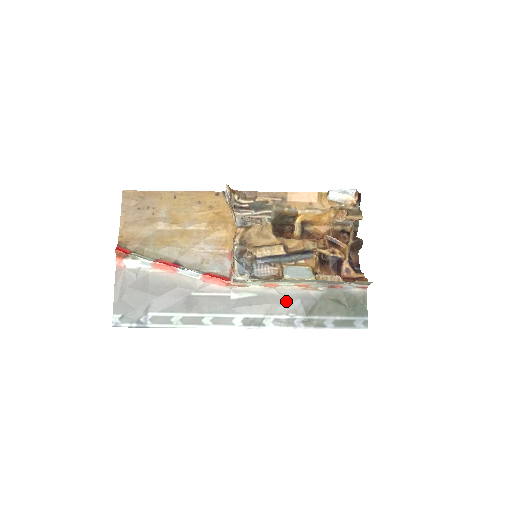
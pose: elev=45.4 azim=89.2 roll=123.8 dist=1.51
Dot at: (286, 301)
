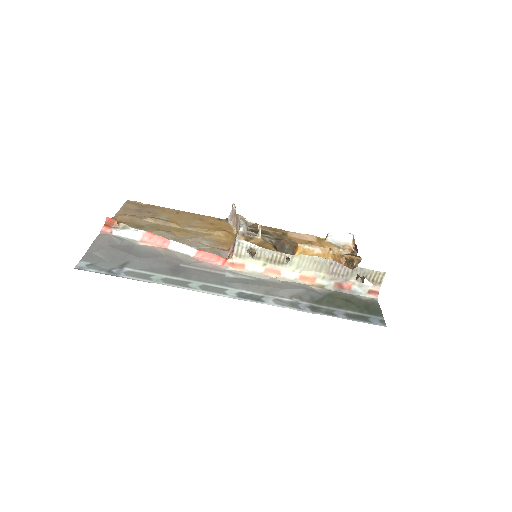
Dot at: (289, 287)
